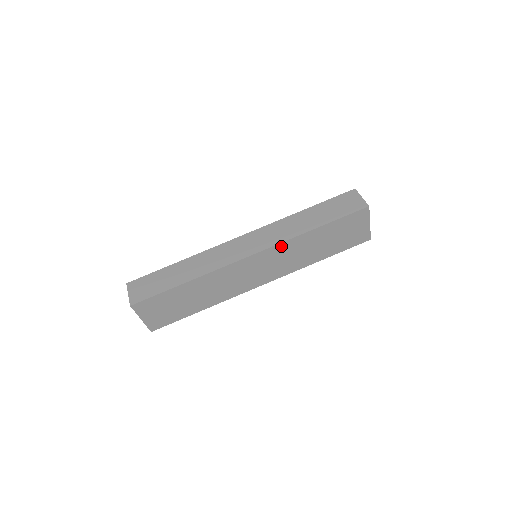
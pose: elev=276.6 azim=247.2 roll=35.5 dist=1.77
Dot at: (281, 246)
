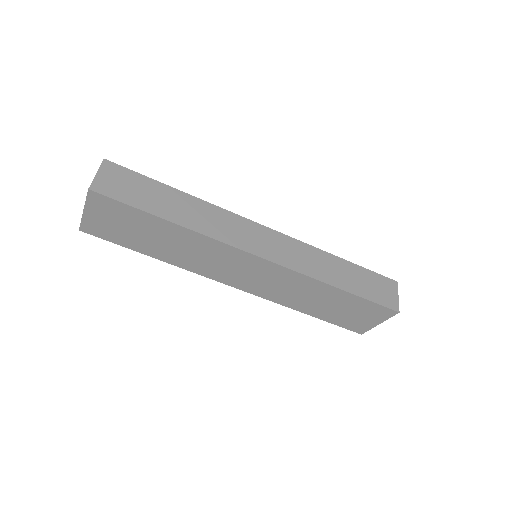
Dot at: (294, 274)
